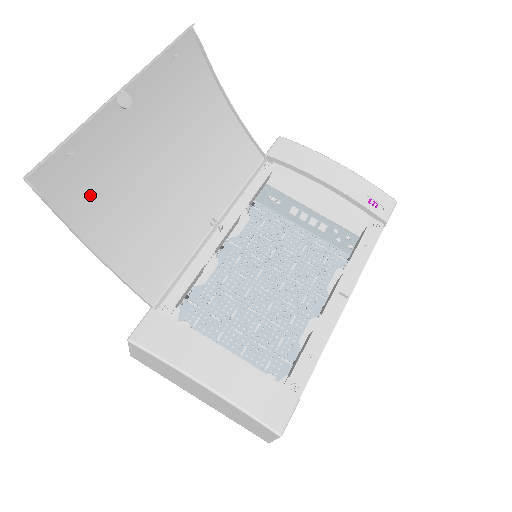
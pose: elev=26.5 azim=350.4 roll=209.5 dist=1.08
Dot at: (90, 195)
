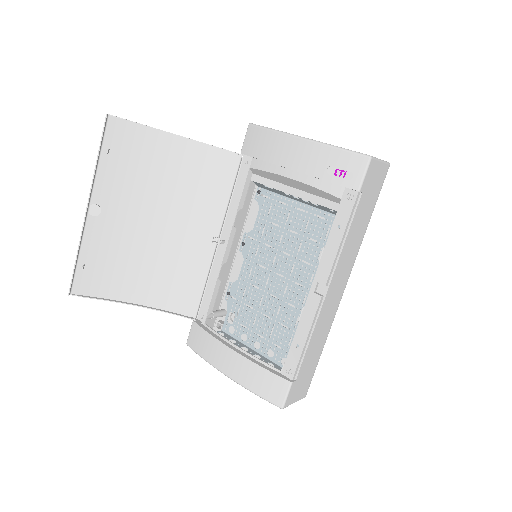
Dot at: (114, 276)
